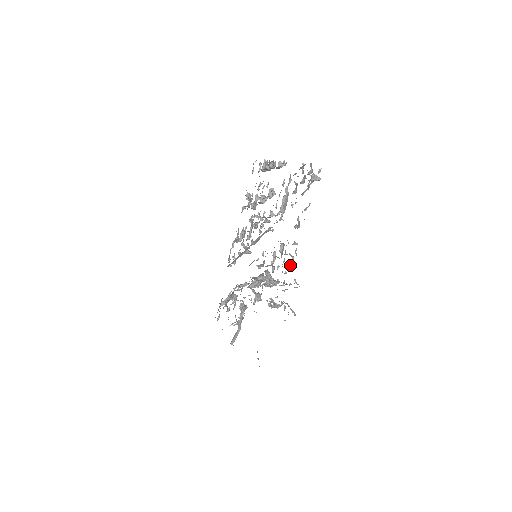
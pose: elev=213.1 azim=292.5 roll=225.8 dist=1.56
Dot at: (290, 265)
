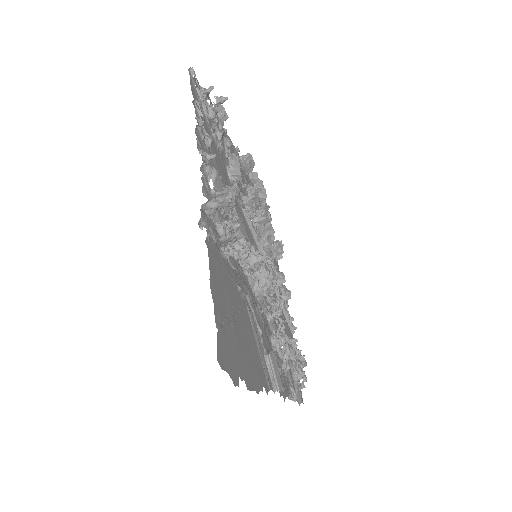
Dot at: (210, 177)
